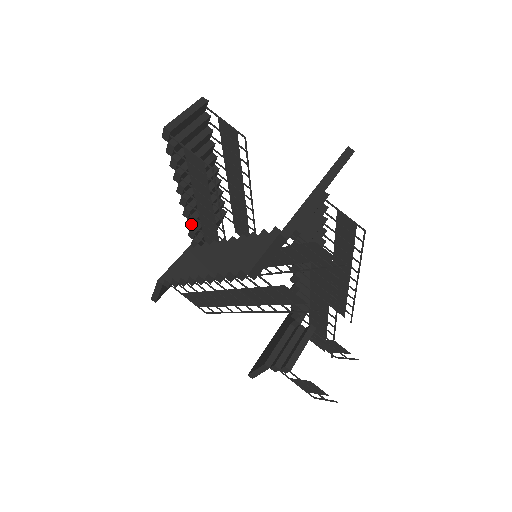
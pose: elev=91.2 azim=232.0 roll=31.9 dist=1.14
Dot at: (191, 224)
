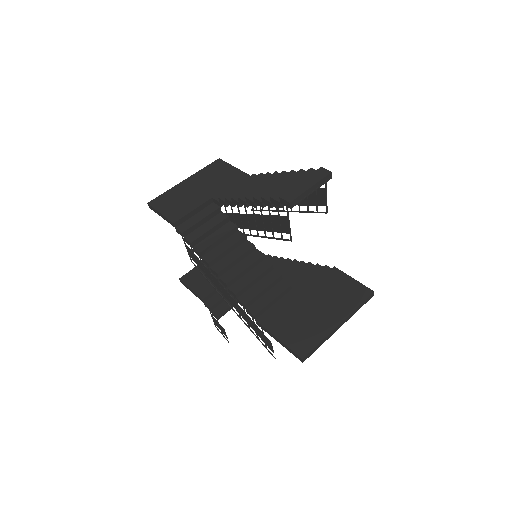
Dot at: (231, 205)
